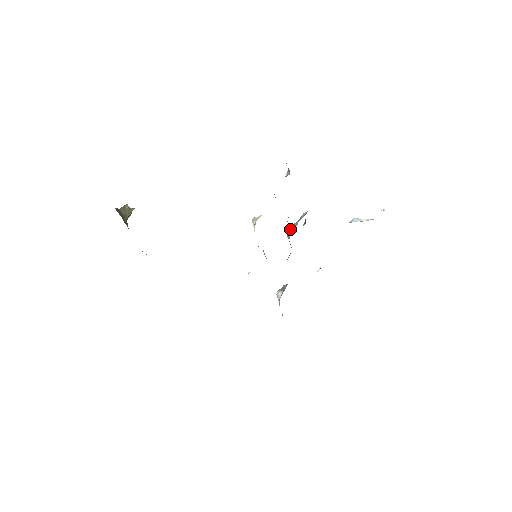
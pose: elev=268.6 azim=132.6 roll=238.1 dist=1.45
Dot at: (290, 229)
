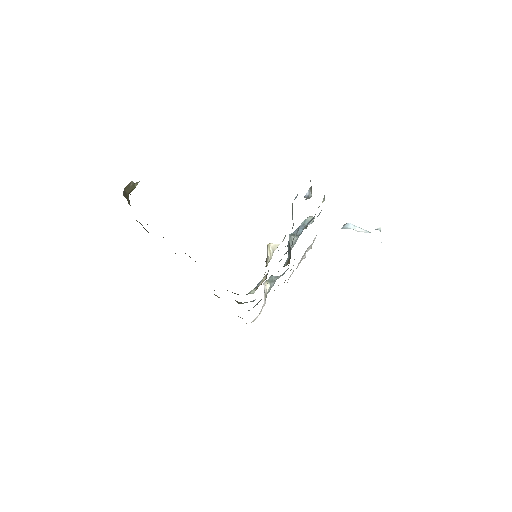
Dot at: (294, 238)
